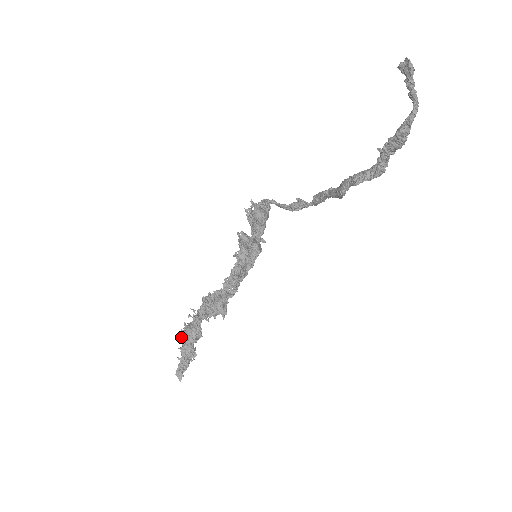
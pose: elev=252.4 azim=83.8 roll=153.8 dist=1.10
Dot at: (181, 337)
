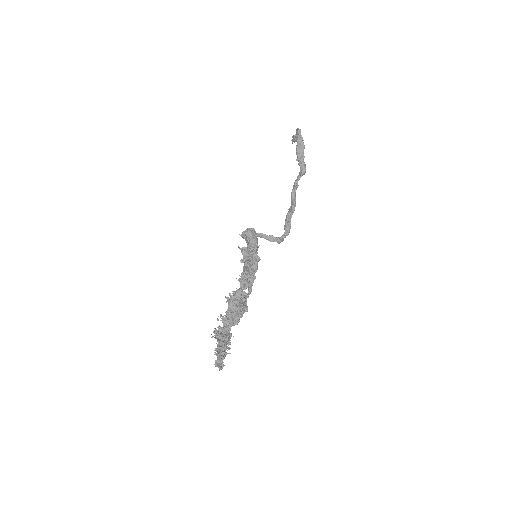
Dot at: (214, 337)
